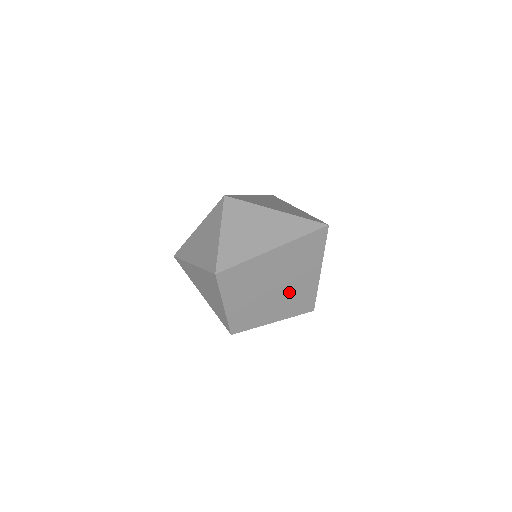
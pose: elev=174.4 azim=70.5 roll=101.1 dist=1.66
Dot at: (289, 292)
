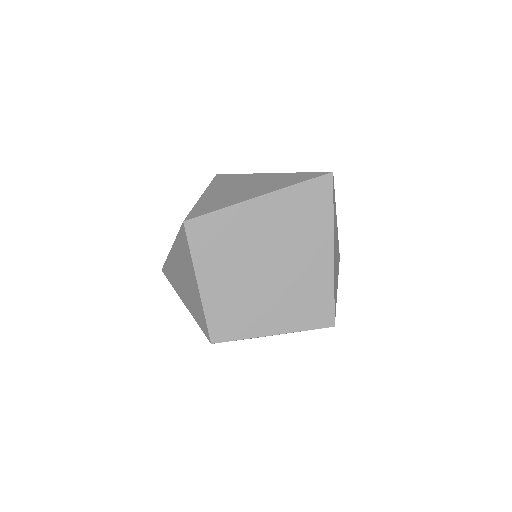
Dot at: (291, 280)
